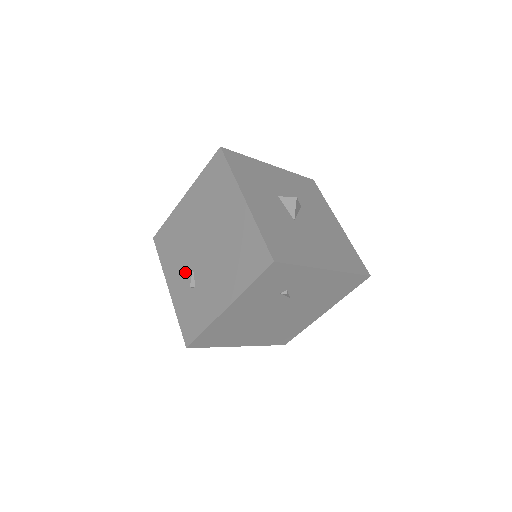
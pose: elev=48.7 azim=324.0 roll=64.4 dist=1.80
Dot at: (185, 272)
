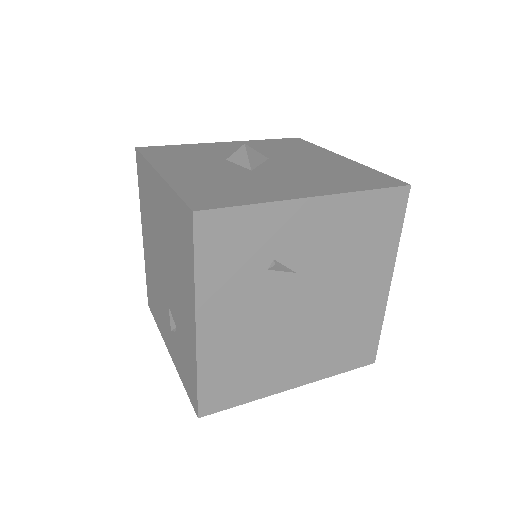
Dot at: (167, 317)
